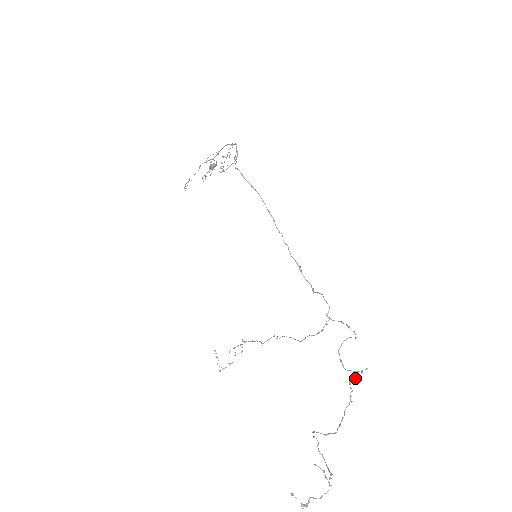
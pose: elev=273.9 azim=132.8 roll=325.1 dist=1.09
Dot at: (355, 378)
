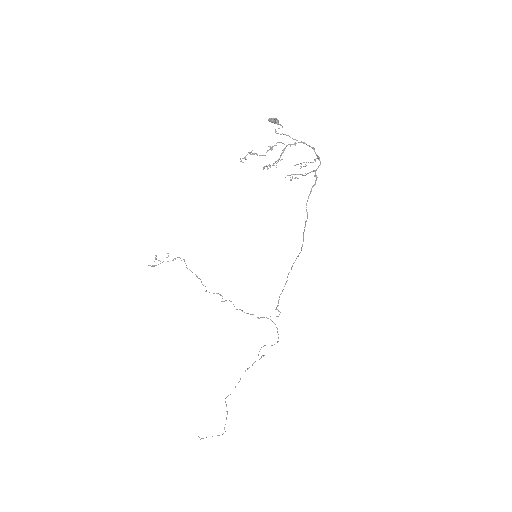
Dot at: occluded
